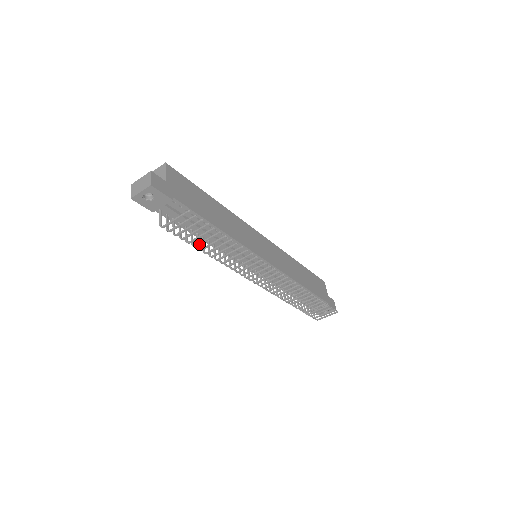
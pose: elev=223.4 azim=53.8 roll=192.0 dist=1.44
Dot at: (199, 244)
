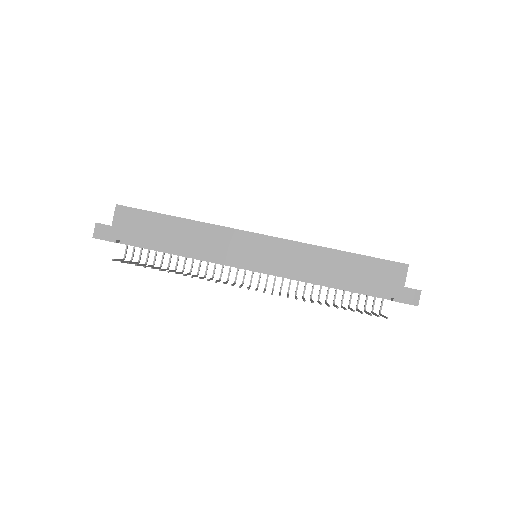
Dot at: (158, 268)
